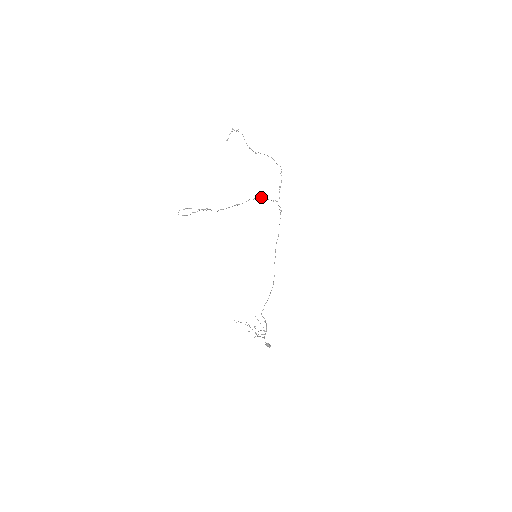
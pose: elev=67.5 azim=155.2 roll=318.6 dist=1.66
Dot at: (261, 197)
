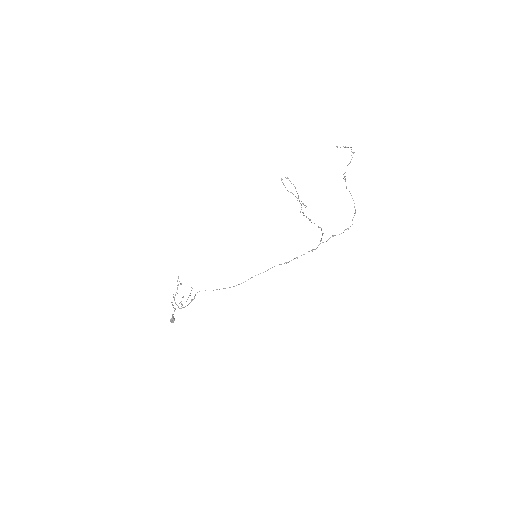
Dot at: occluded
